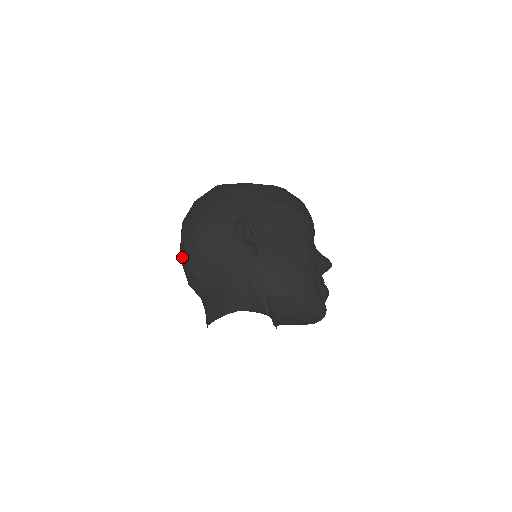
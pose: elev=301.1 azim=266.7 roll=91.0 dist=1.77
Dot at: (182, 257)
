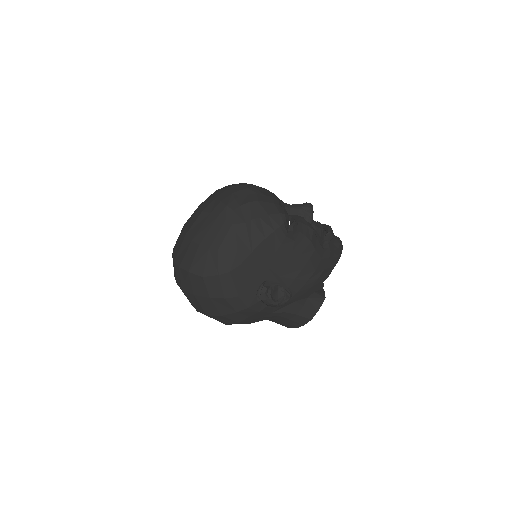
Dot at: occluded
